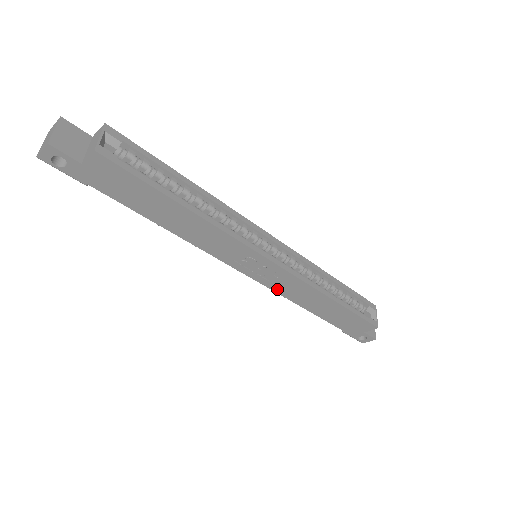
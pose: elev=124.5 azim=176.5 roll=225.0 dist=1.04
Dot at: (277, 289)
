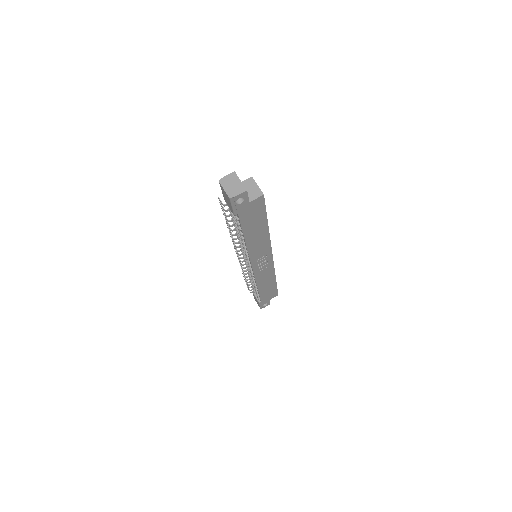
Dot at: (258, 277)
